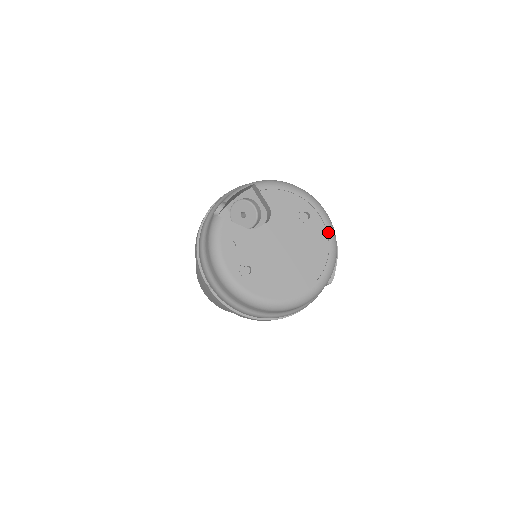
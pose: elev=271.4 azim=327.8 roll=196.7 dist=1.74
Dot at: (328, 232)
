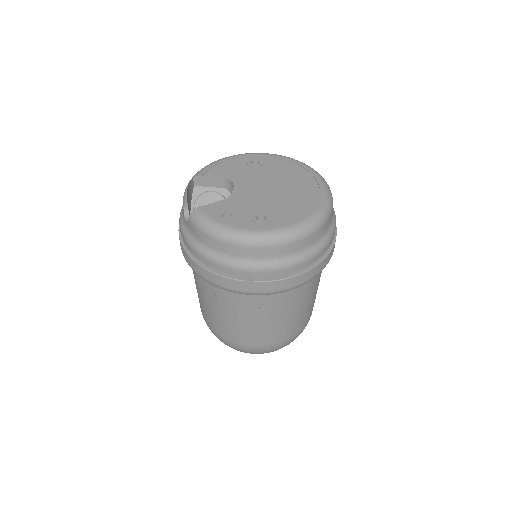
Dot at: (283, 158)
